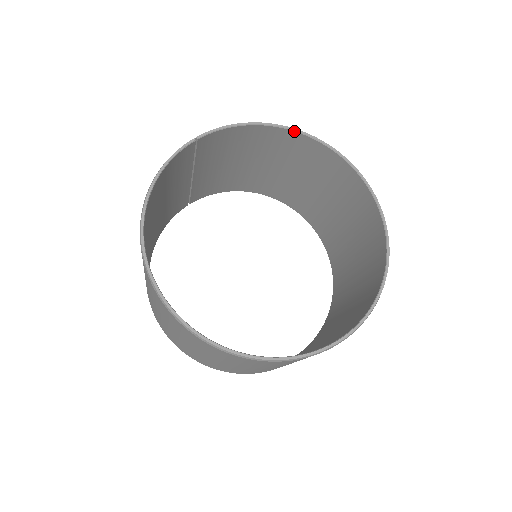
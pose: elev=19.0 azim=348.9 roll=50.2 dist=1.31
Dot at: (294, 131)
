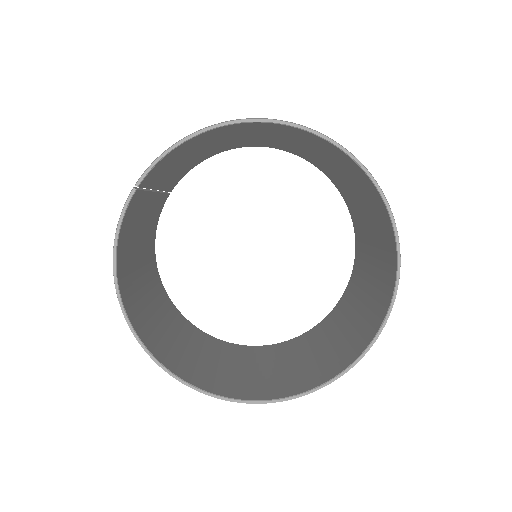
Dot at: (245, 122)
